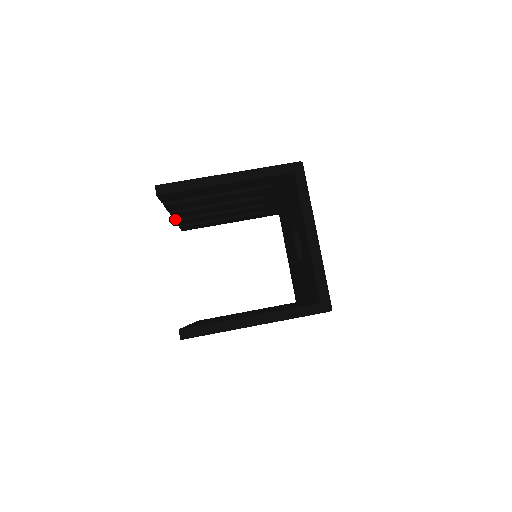
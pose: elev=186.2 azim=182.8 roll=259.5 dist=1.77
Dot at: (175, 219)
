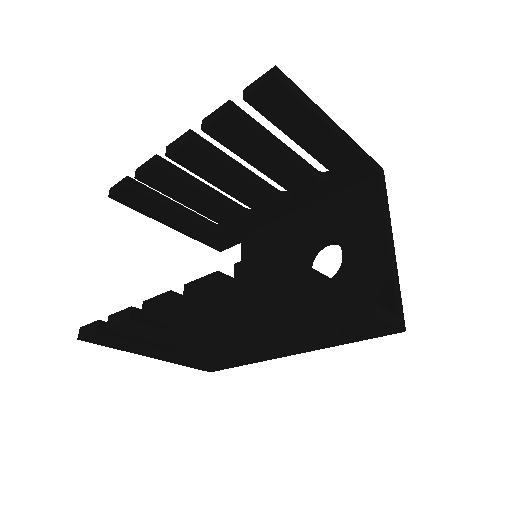
Dot at: (156, 161)
